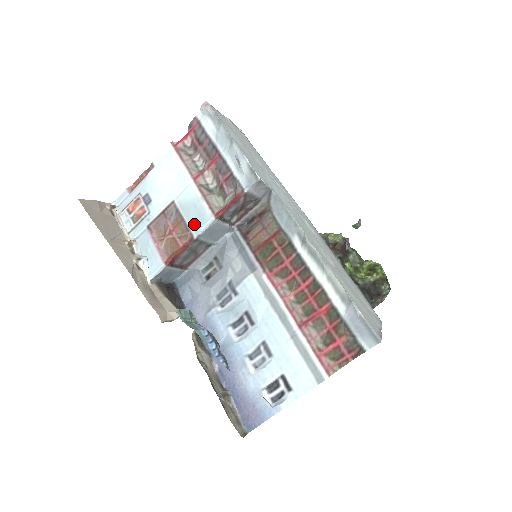
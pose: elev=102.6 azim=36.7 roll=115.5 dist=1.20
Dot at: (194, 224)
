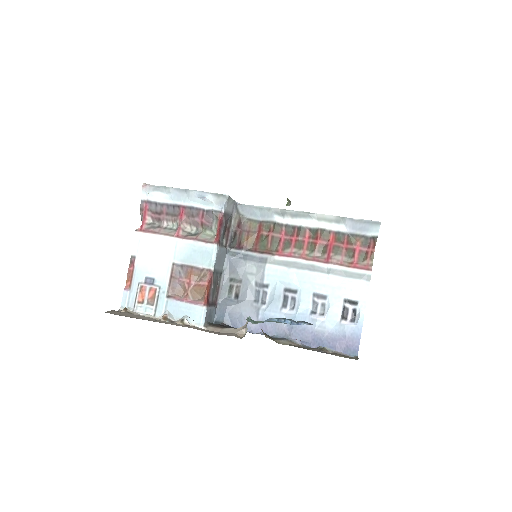
Dot at: (204, 262)
